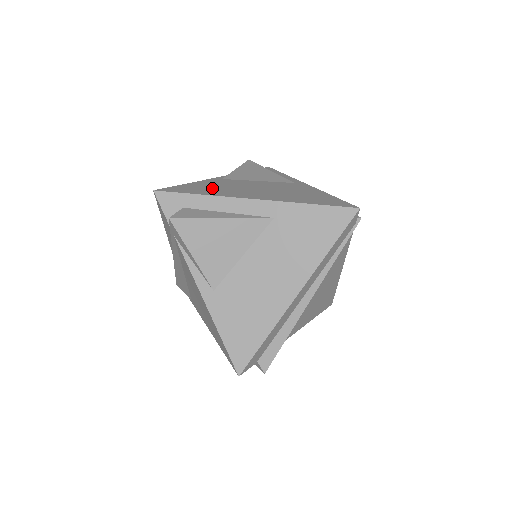
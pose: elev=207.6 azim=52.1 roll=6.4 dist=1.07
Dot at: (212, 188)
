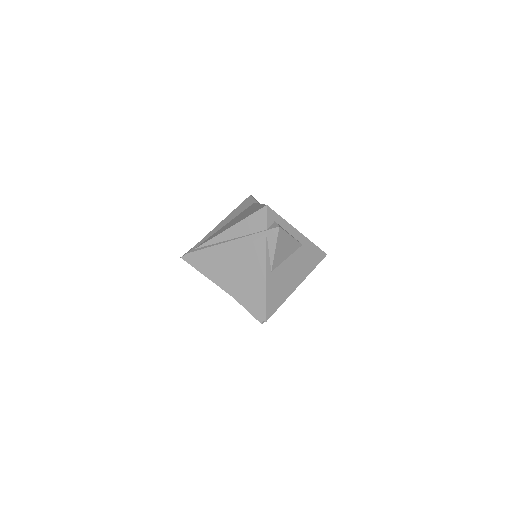
Dot at: occluded
